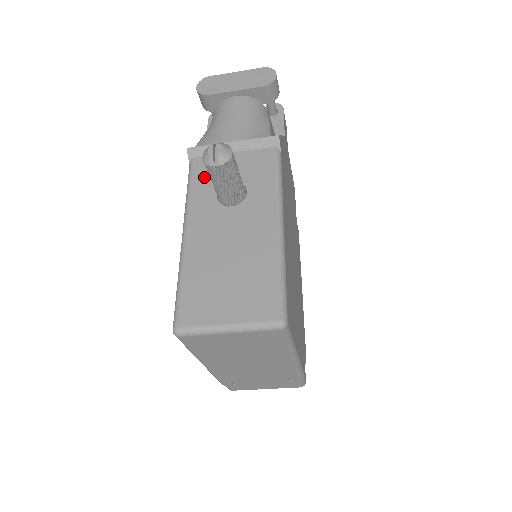
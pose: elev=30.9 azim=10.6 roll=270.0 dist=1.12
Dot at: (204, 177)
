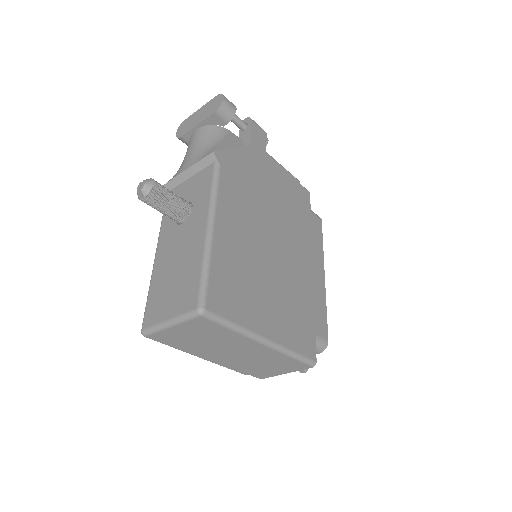
Dot at: occluded
